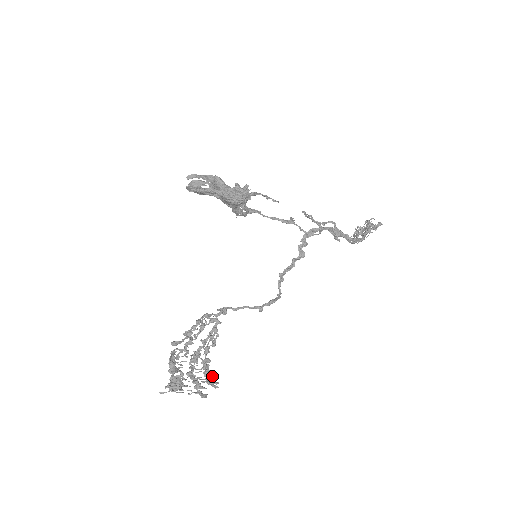
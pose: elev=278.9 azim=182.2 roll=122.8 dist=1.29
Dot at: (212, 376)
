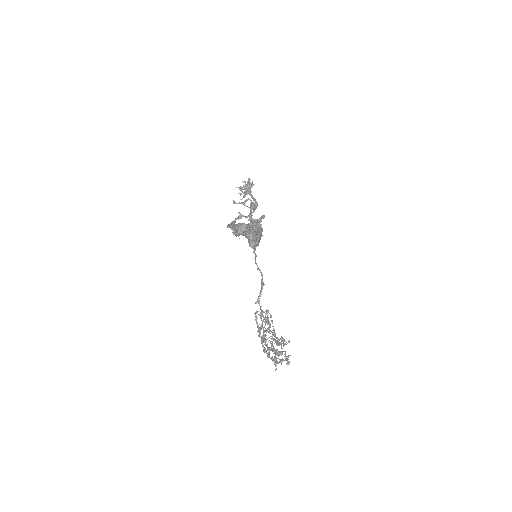
Dot at: (284, 340)
